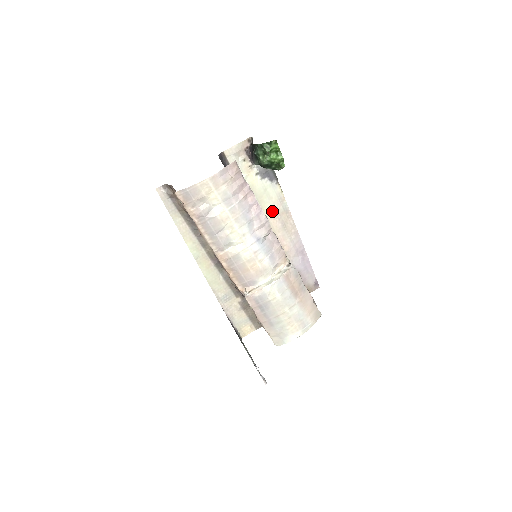
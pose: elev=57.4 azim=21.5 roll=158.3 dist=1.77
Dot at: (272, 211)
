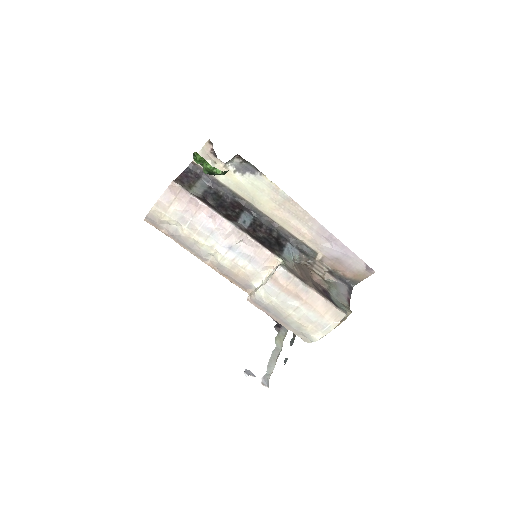
Dot at: (271, 203)
